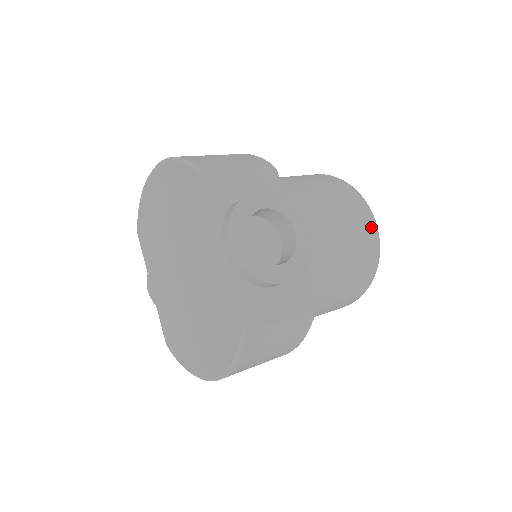
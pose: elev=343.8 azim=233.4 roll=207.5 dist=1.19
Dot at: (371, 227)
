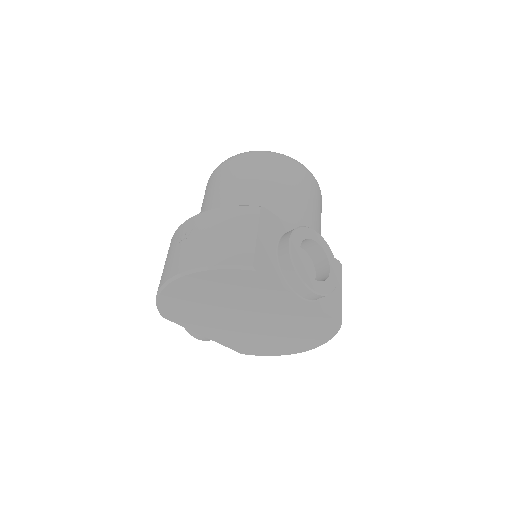
Dot at: (310, 175)
